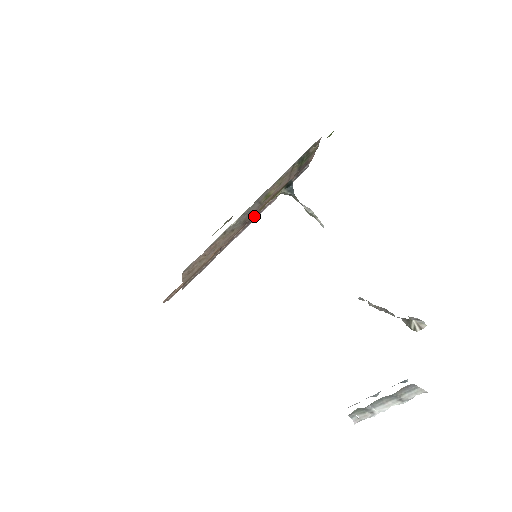
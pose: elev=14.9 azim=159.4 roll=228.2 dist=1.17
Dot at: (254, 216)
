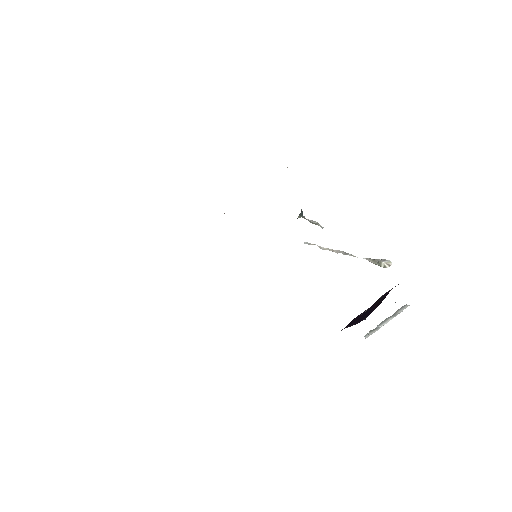
Dot at: occluded
